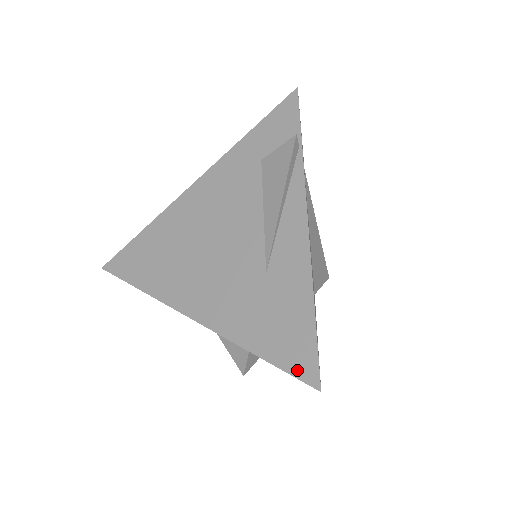
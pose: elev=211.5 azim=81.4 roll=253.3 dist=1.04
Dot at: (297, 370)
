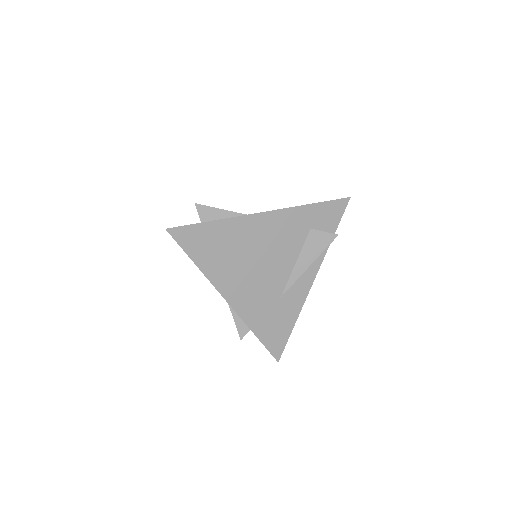
Dot at: (273, 350)
